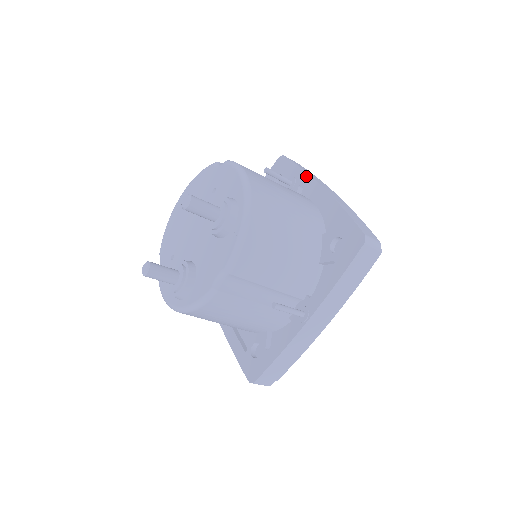
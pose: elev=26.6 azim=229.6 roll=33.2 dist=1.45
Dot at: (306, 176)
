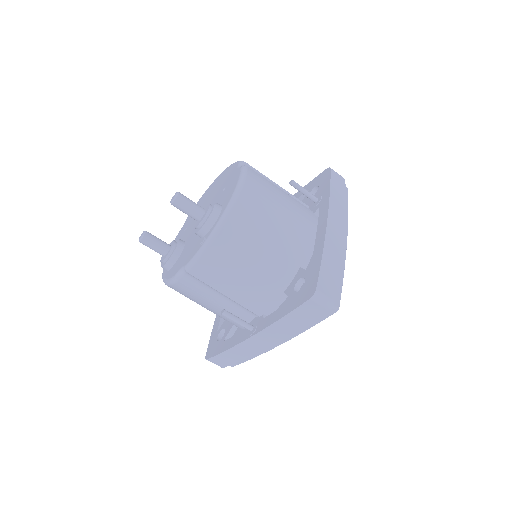
Dot at: (327, 201)
